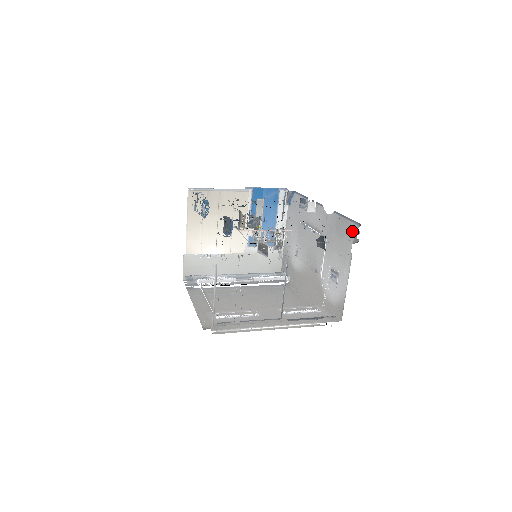
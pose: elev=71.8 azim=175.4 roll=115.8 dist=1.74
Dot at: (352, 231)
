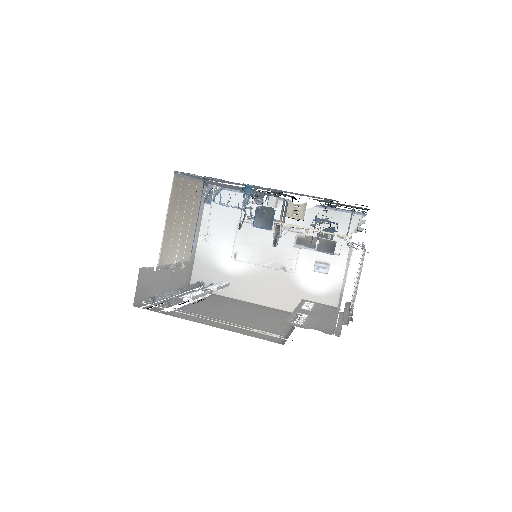
Dot at: (352, 222)
